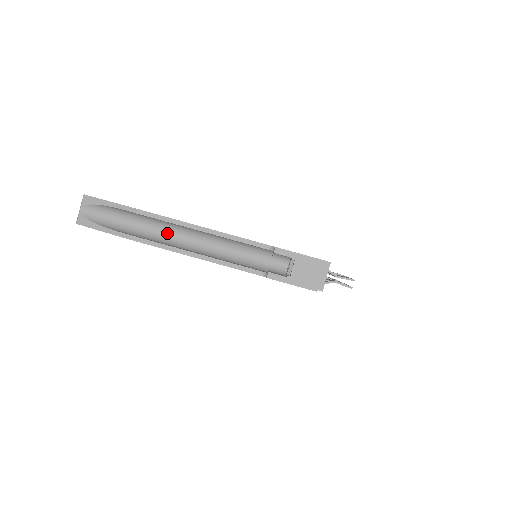
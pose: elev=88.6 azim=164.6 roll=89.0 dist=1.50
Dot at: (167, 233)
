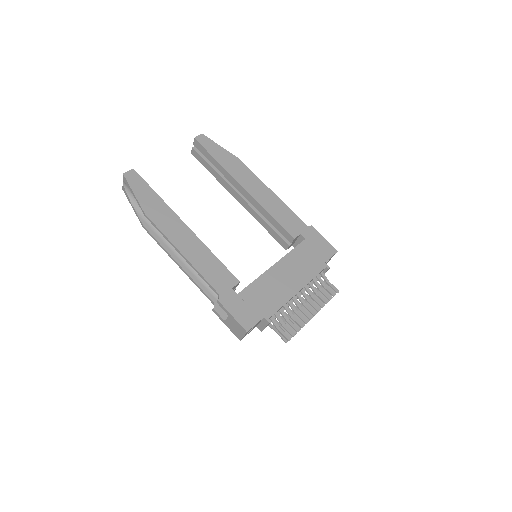
Dot at: occluded
